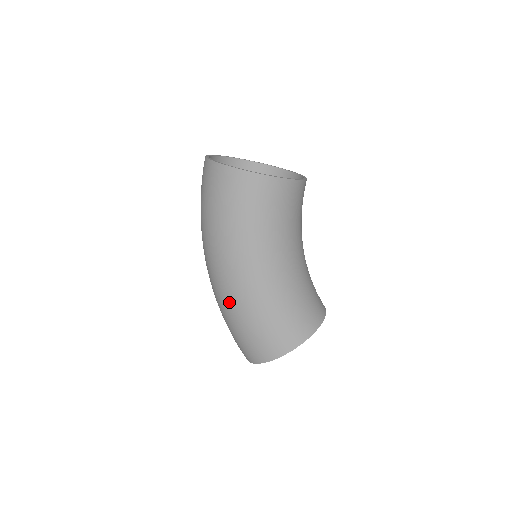
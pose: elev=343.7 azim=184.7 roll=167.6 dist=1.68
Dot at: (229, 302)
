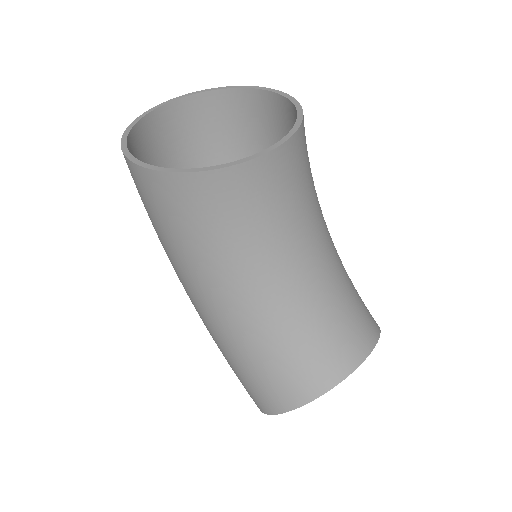
Dot at: occluded
